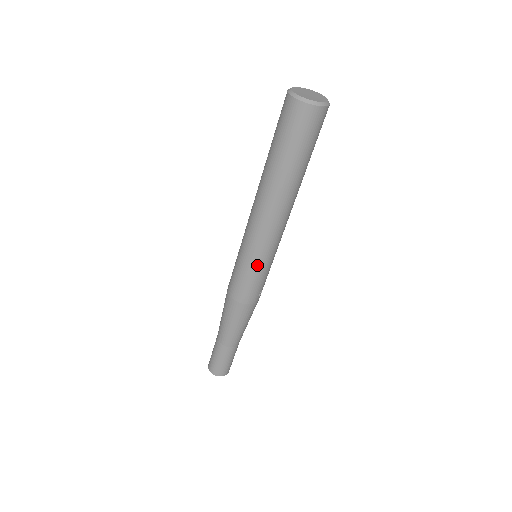
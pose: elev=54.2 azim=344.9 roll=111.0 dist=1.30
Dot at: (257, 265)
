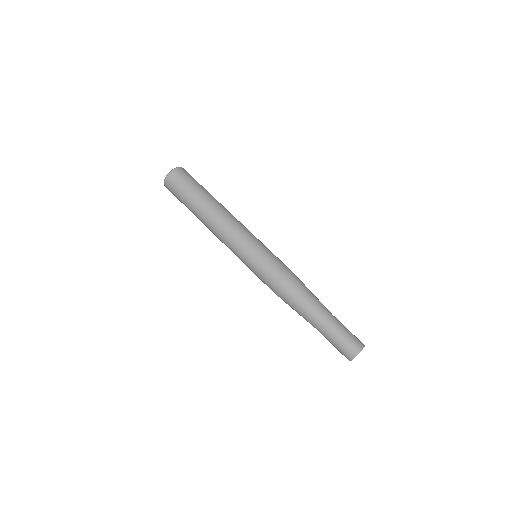
Dot at: (249, 256)
